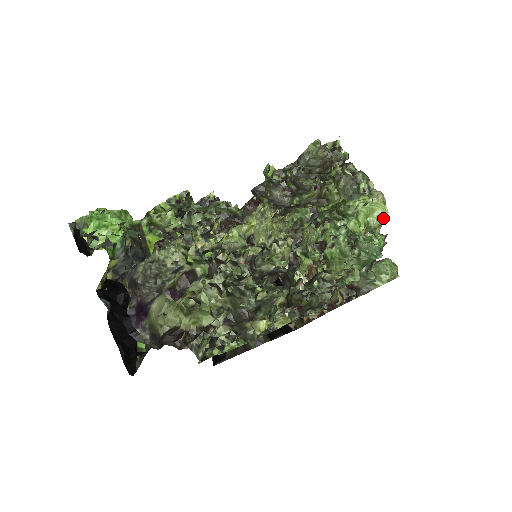
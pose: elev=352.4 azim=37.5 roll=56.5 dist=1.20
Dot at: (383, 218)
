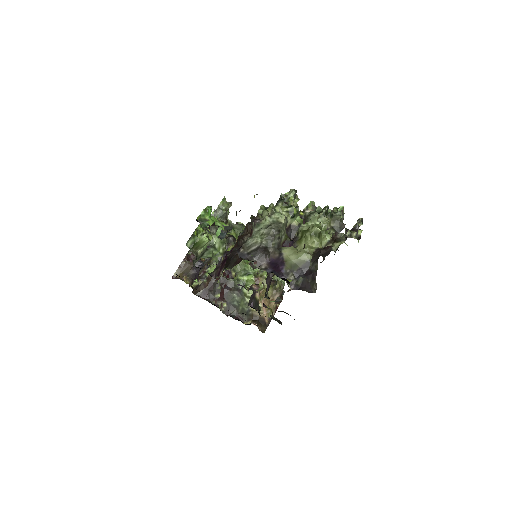
Dot at: occluded
